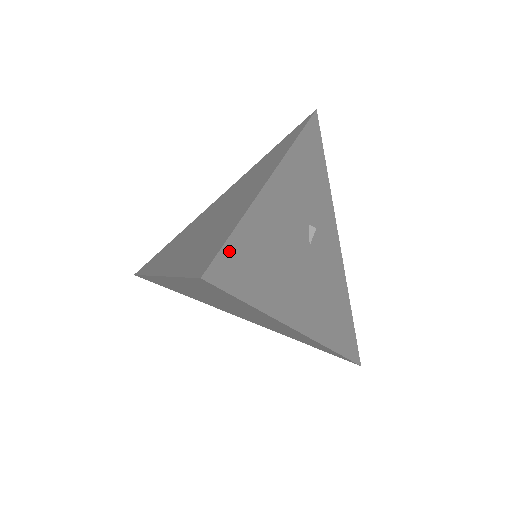
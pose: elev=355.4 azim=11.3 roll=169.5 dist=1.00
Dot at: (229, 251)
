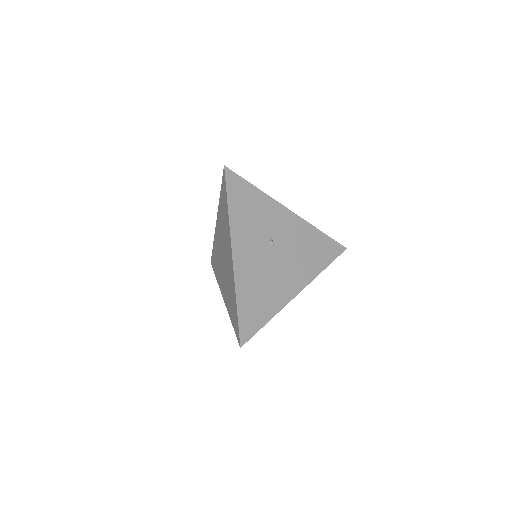
Dot at: (242, 323)
